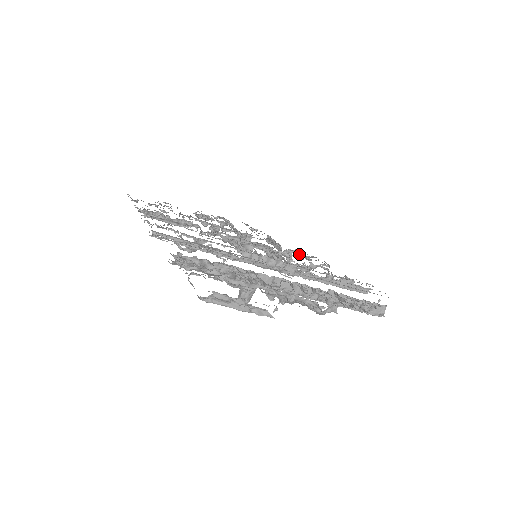
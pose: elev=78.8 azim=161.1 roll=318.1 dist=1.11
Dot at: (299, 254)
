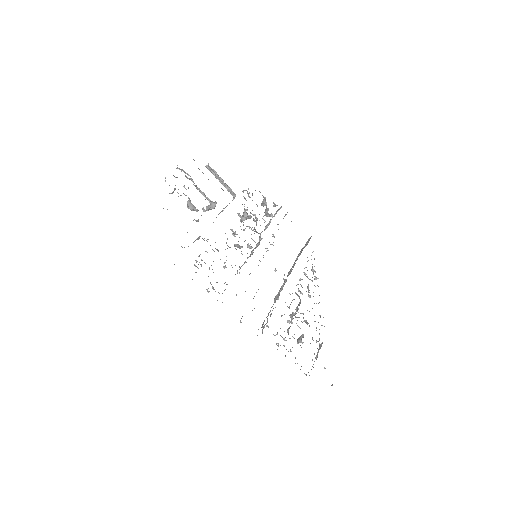
Dot at: occluded
